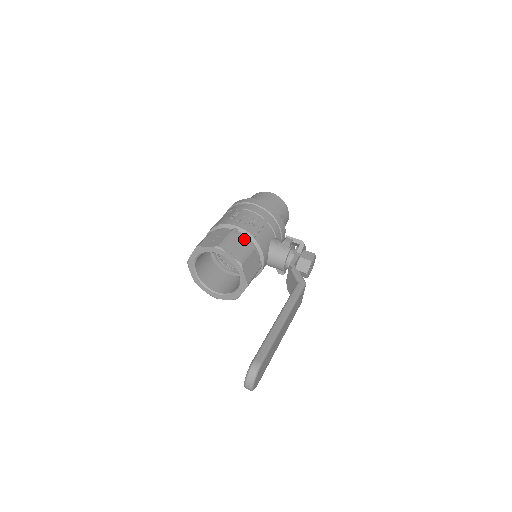
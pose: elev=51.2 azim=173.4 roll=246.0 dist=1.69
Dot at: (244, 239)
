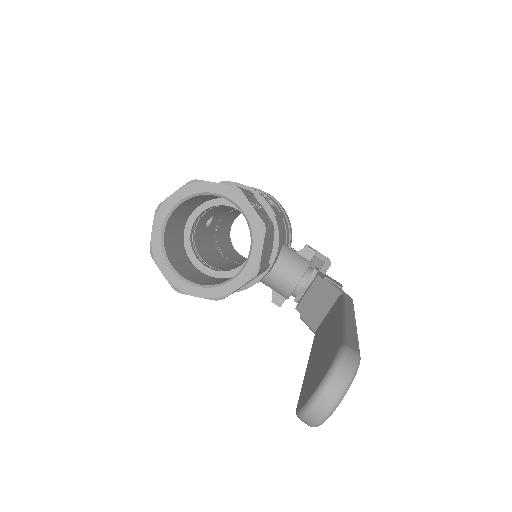
Dot at: (263, 209)
